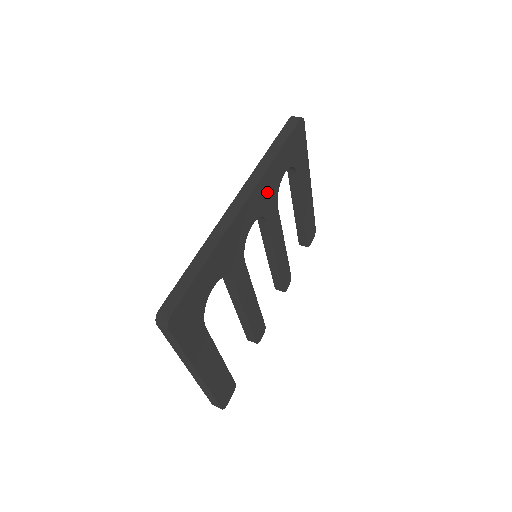
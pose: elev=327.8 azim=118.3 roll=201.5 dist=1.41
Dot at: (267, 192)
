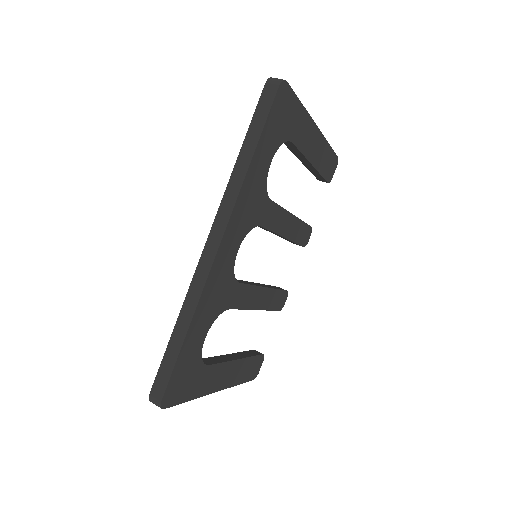
Dot at: (249, 205)
